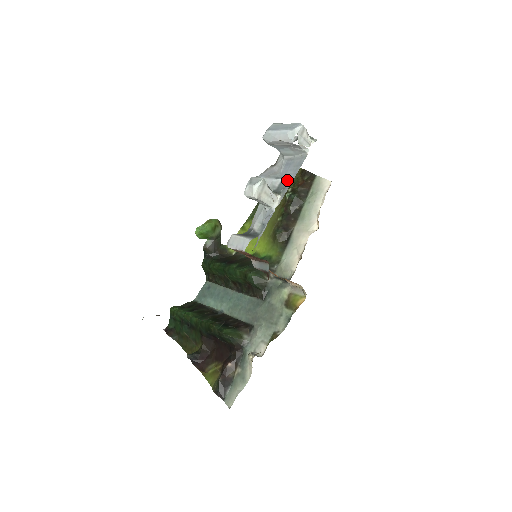
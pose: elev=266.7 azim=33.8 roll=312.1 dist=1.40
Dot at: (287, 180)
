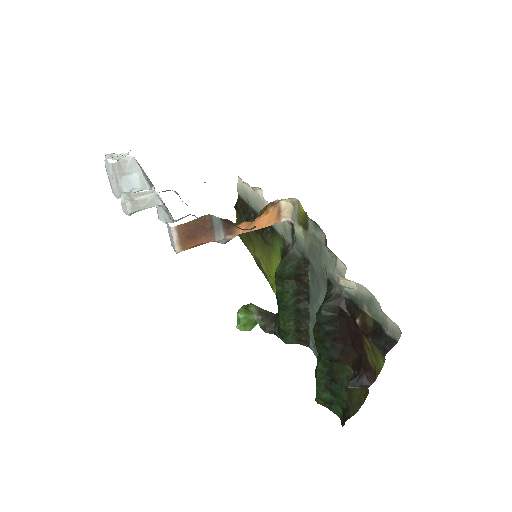
Dot at: occluded
